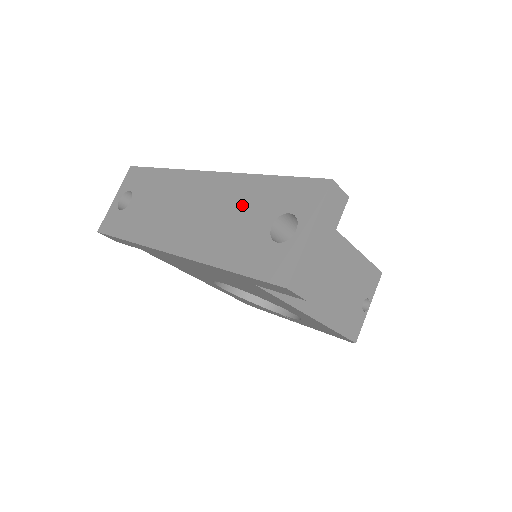
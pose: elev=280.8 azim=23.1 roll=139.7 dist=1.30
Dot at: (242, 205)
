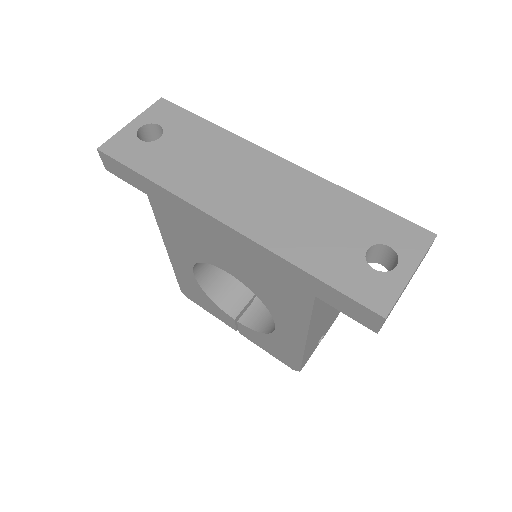
Dot at: (330, 213)
